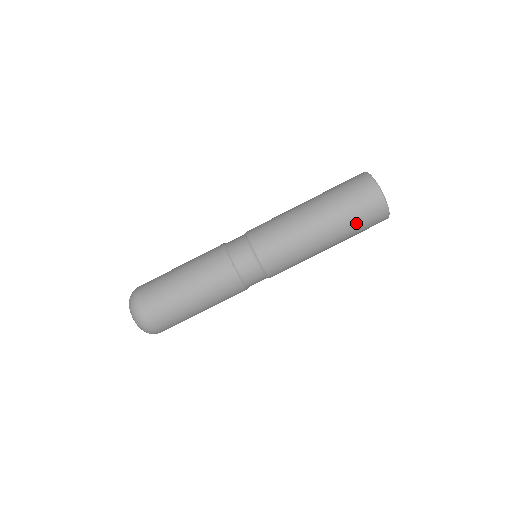
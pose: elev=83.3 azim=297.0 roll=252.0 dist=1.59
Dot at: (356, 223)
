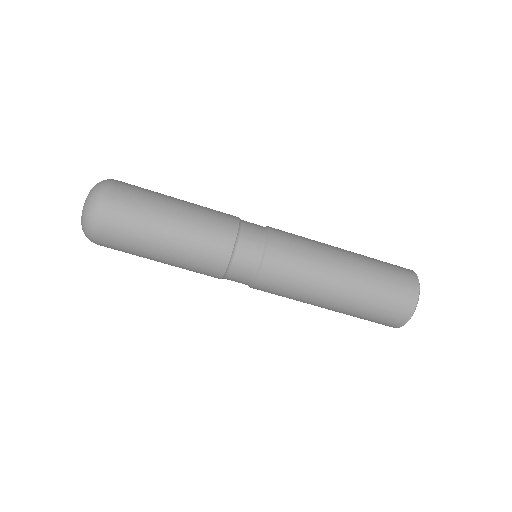
Dot at: (363, 318)
